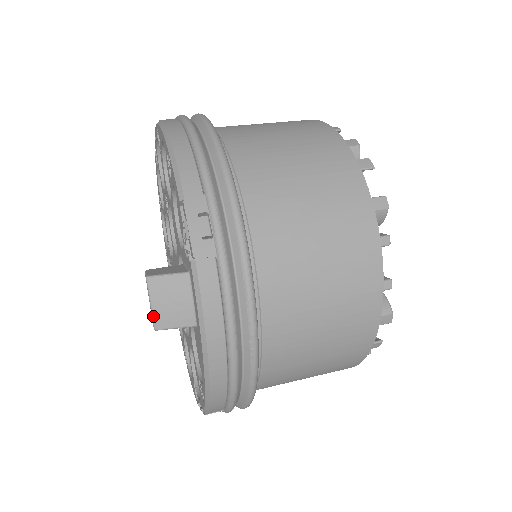
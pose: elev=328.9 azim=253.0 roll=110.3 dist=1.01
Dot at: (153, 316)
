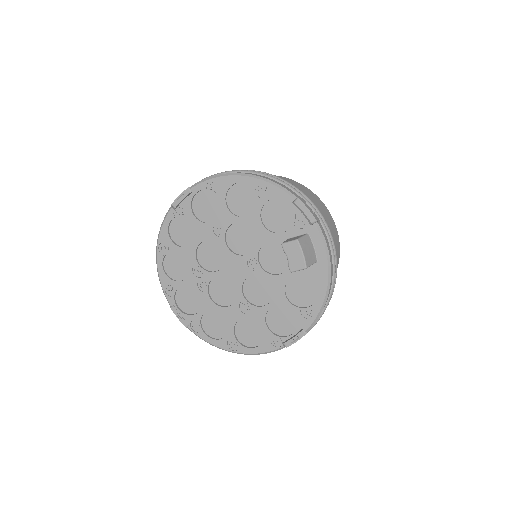
Dot at: (305, 260)
